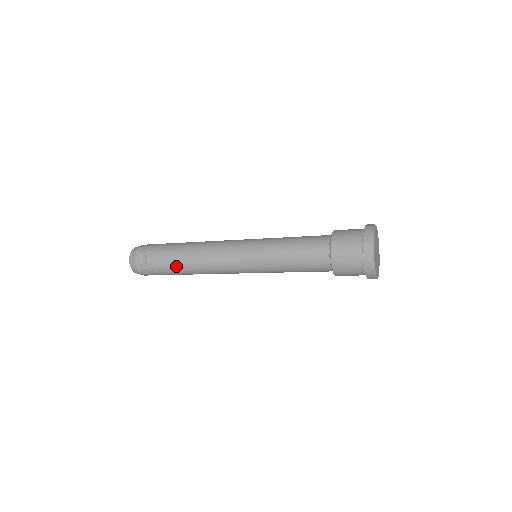
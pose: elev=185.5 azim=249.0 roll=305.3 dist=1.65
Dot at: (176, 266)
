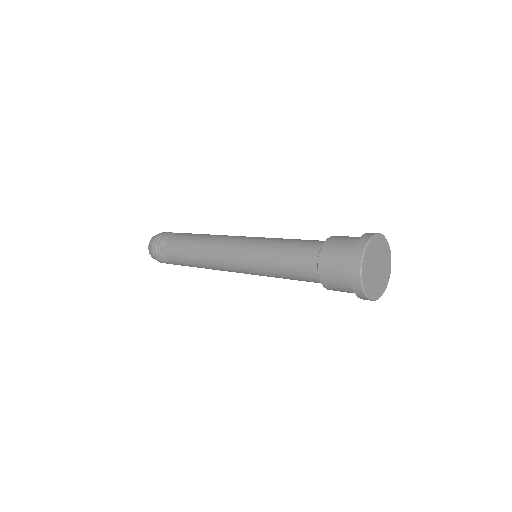
Dot at: (182, 256)
